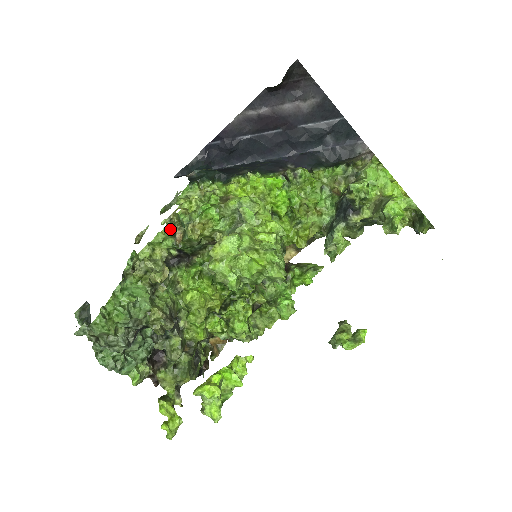
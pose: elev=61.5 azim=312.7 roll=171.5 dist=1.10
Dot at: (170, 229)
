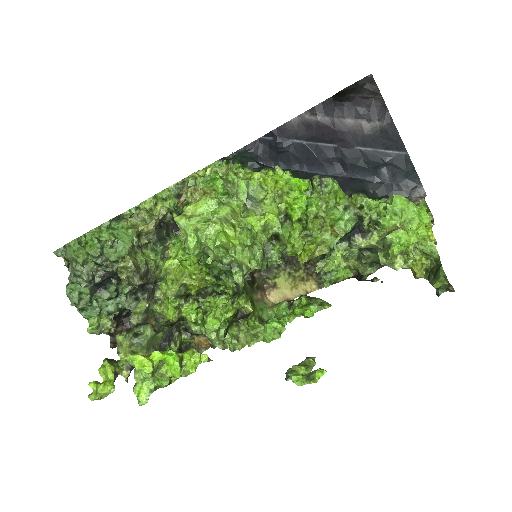
Dot at: (177, 189)
